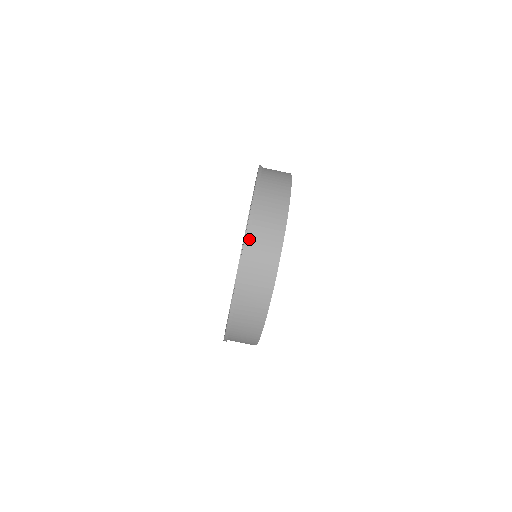
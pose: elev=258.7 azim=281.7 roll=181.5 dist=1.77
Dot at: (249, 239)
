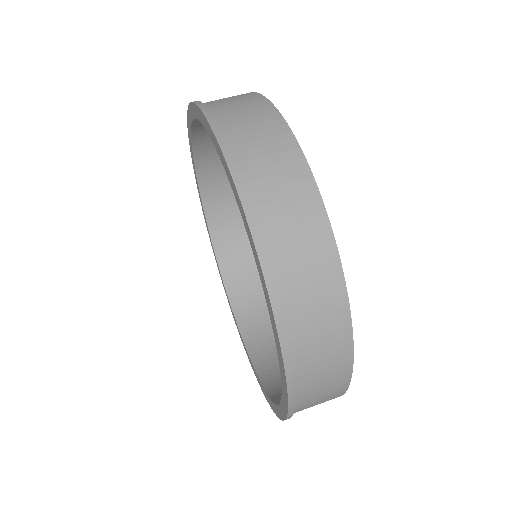
Dot at: (223, 135)
